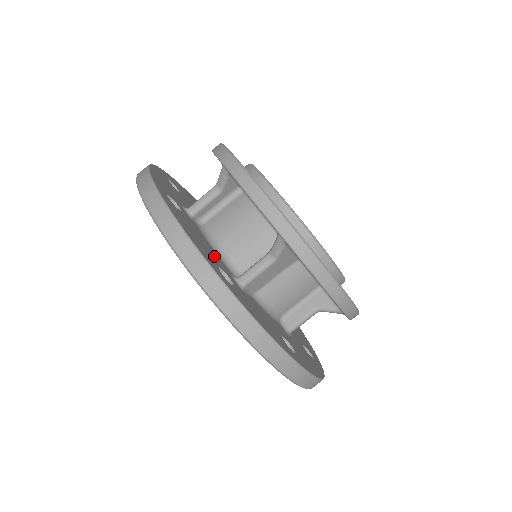
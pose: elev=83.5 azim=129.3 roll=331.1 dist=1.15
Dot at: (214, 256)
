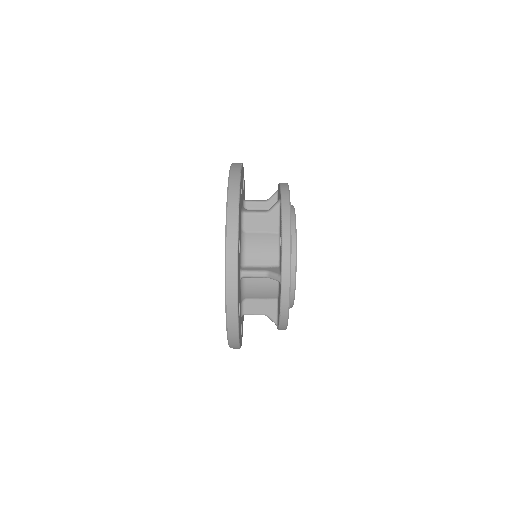
Dot at: occluded
